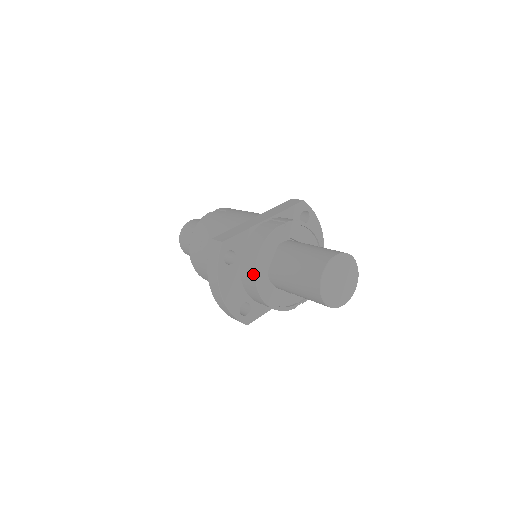
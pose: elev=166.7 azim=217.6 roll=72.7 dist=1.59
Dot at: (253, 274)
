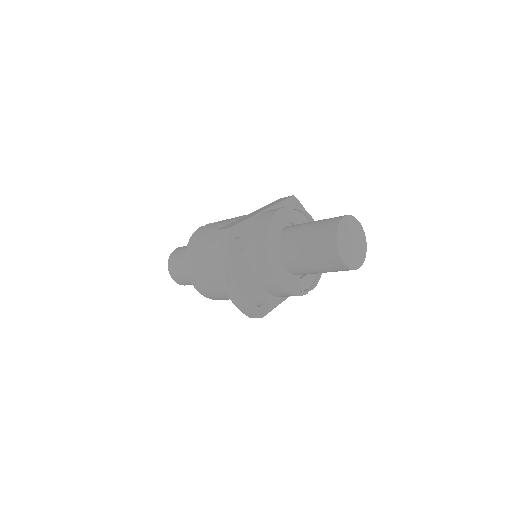
Dot at: (265, 255)
